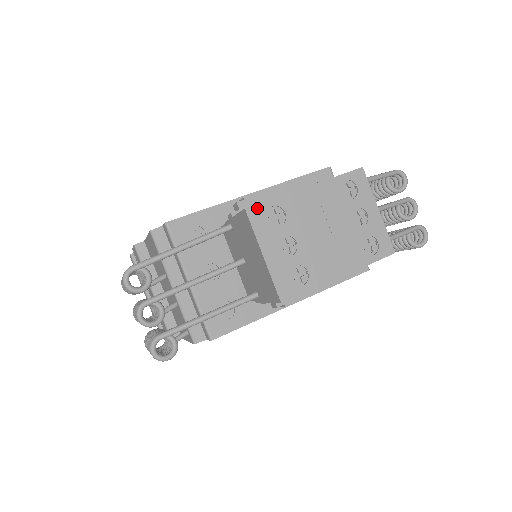
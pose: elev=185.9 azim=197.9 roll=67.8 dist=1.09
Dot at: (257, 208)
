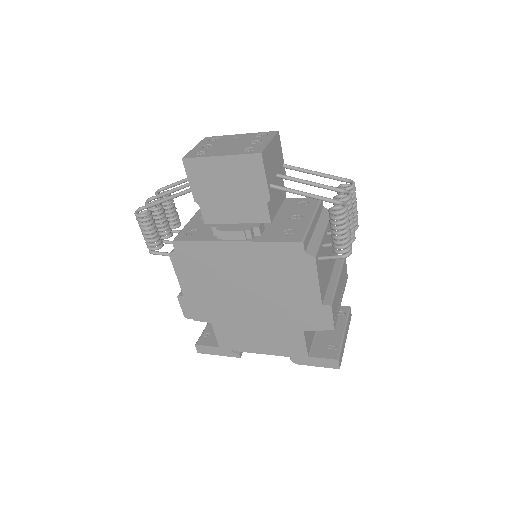
Dot at: (210, 137)
